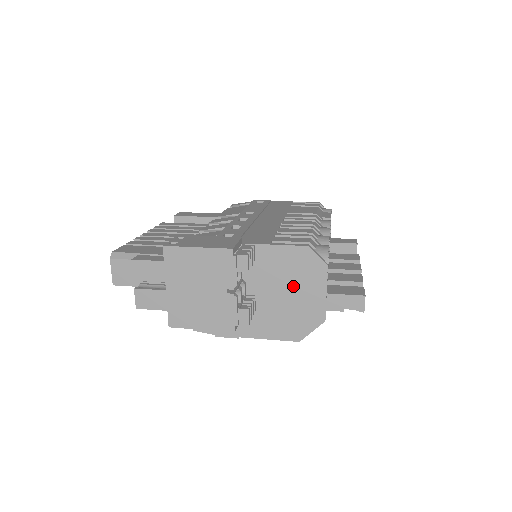
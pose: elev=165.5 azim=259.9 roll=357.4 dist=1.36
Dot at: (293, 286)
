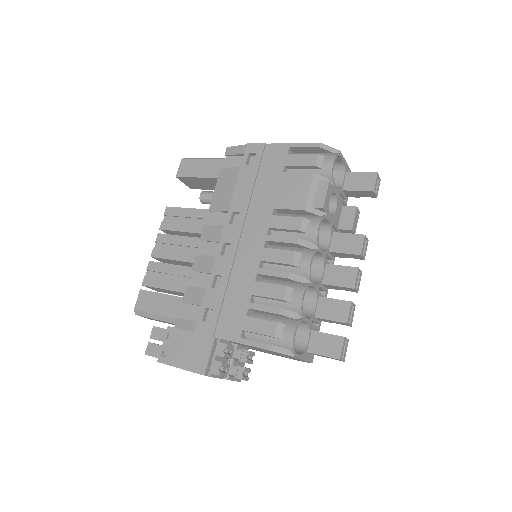
Dot at: occluded
